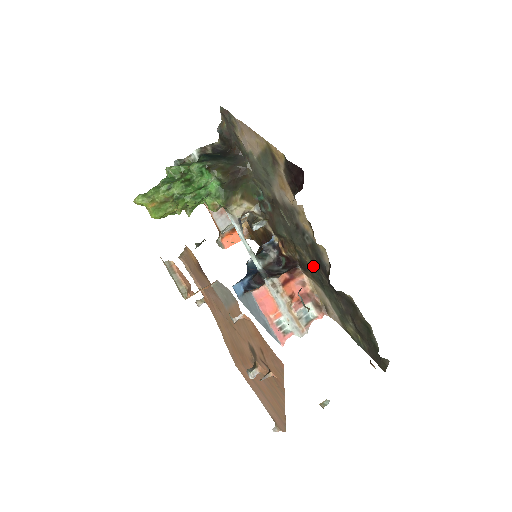
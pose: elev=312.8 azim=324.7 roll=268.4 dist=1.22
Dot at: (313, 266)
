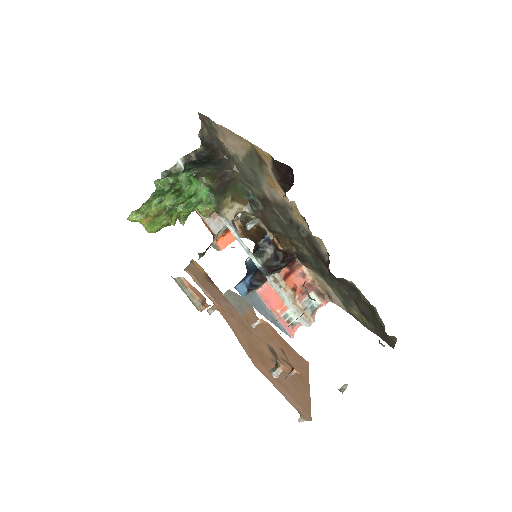
Dot at: (311, 257)
